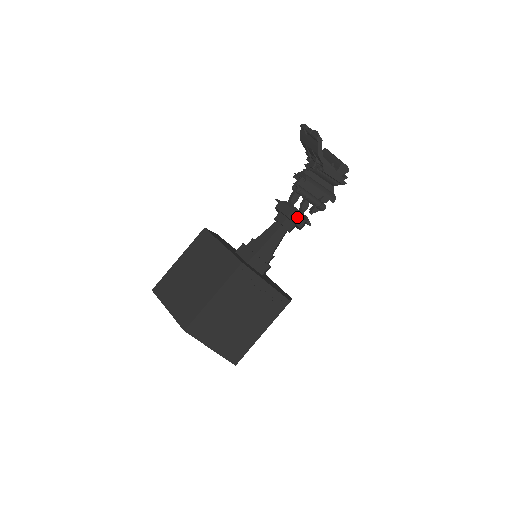
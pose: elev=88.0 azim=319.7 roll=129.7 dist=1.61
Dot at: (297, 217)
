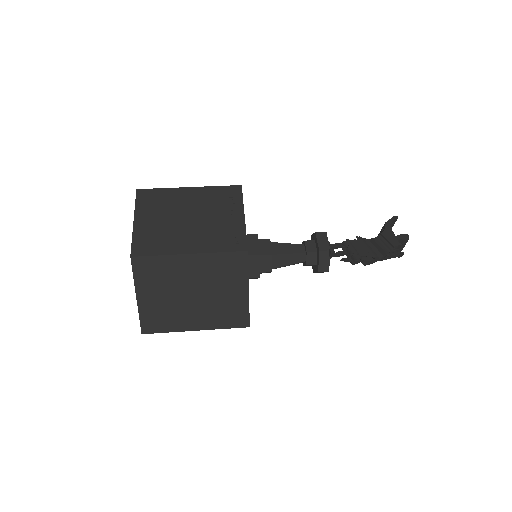
Dot at: (325, 240)
